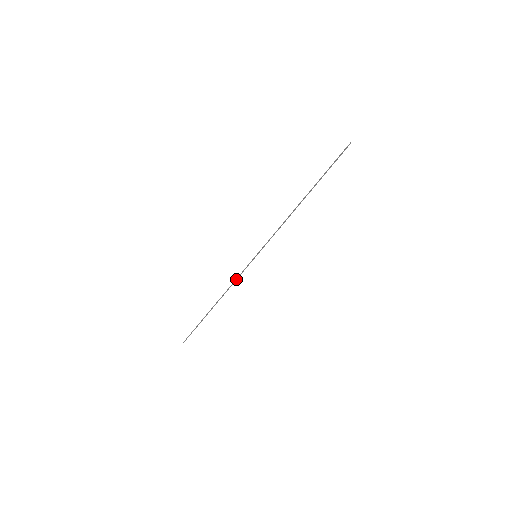
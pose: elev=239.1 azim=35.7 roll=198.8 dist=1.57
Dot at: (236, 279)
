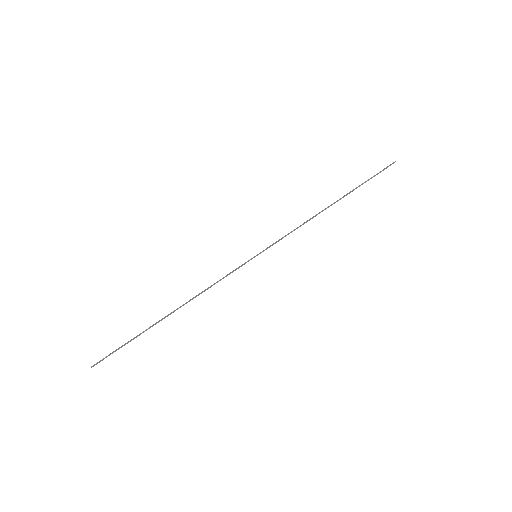
Dot at: (218, 281)
